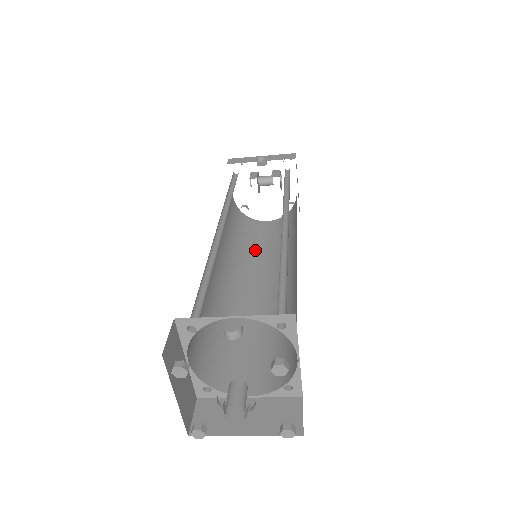
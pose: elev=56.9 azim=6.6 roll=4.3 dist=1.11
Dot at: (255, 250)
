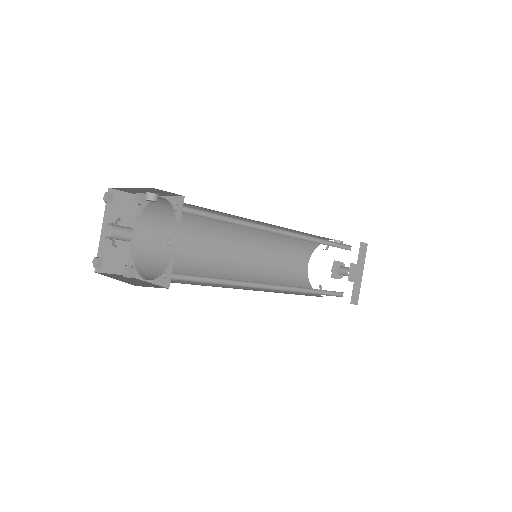
Dot at: (285, 291)
